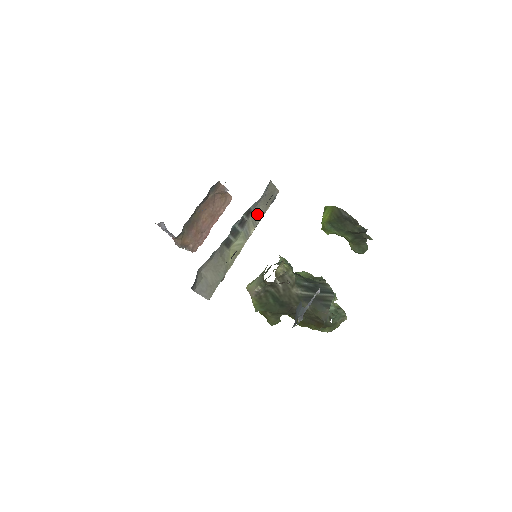
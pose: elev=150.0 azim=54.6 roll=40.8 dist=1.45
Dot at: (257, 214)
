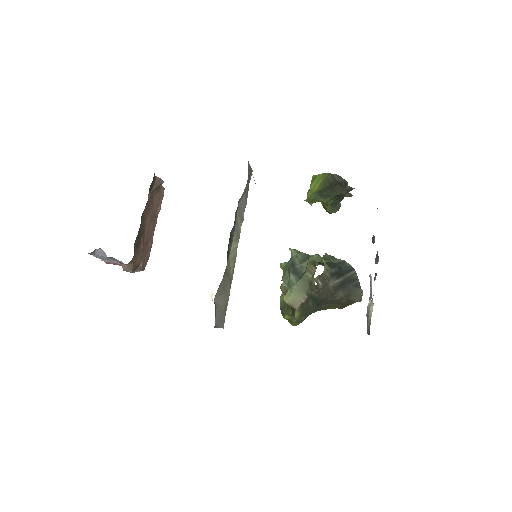
Dot at: (242, 206)
